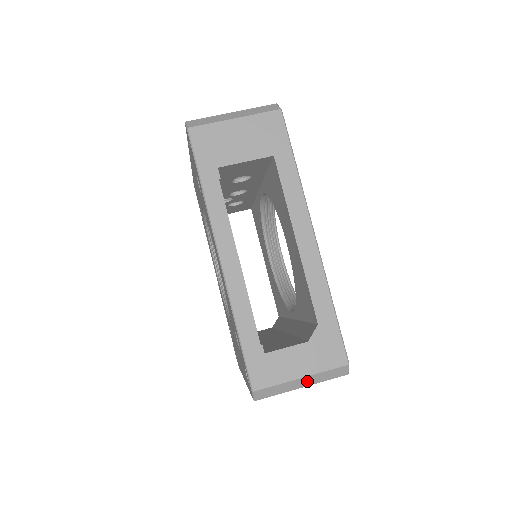
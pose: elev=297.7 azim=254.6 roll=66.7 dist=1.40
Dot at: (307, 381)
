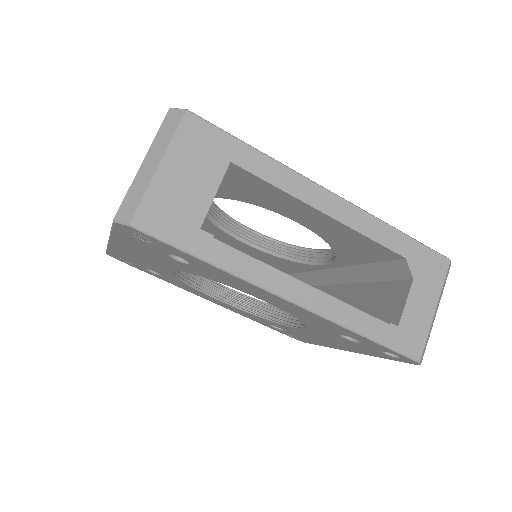
Dot at: (437, 306)
